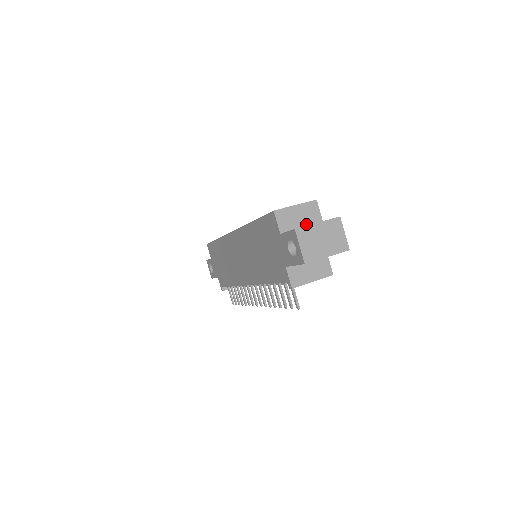
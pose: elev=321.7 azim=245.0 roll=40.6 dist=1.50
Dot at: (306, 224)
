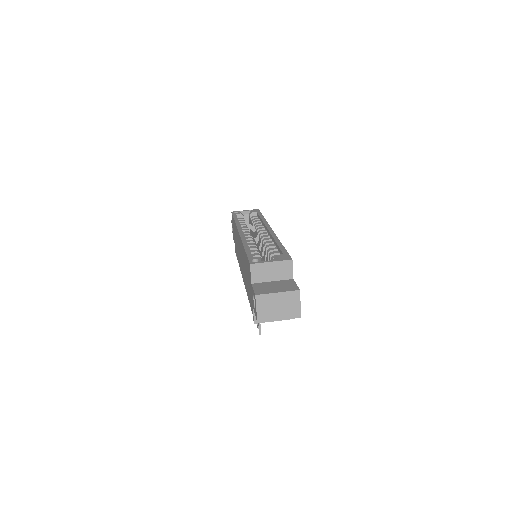
Dot at: (277, 279)
